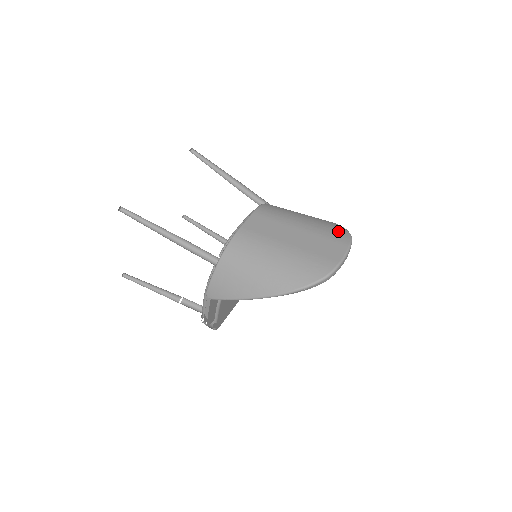
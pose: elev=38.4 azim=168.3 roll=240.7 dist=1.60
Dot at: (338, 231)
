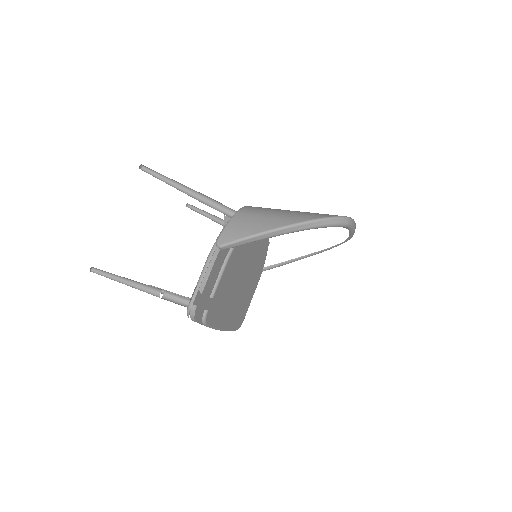
Dot at: occluded
